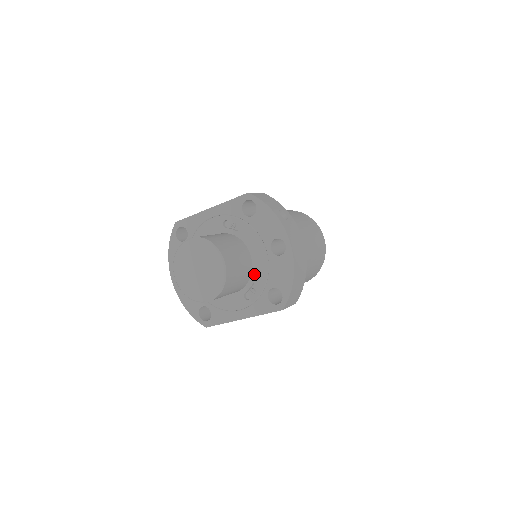
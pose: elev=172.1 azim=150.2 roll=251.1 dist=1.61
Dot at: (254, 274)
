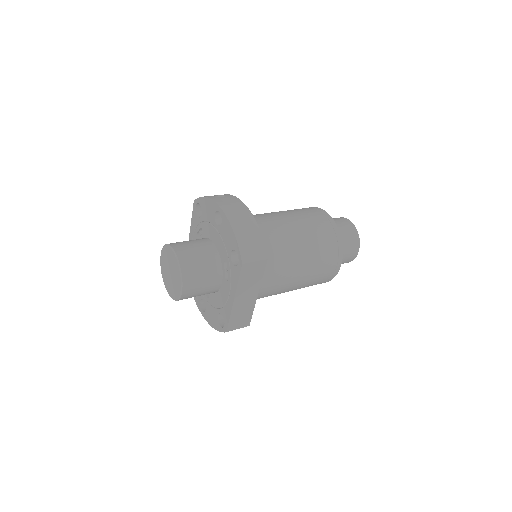
Dot at: (221, 255)
